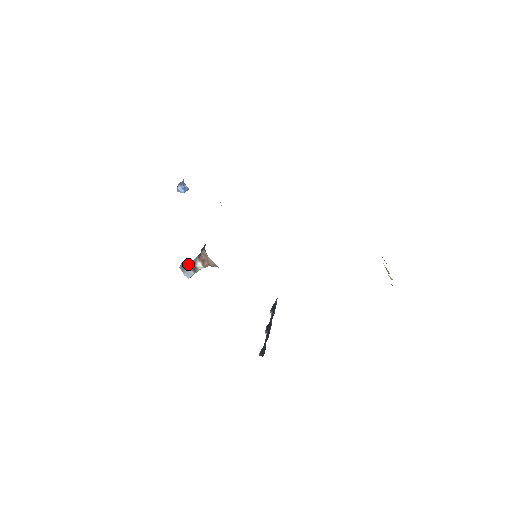
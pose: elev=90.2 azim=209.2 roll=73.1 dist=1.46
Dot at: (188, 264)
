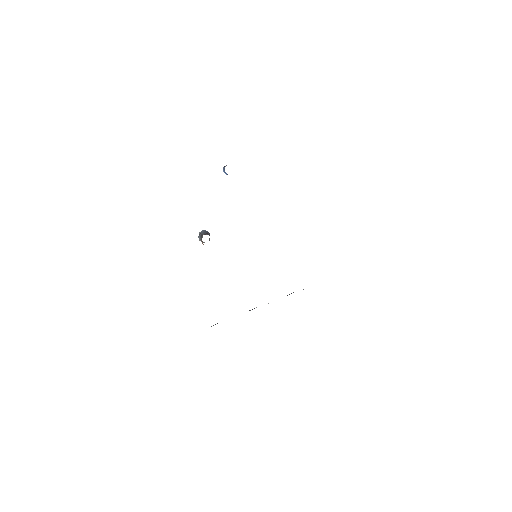
Dot at: (200, 235)
